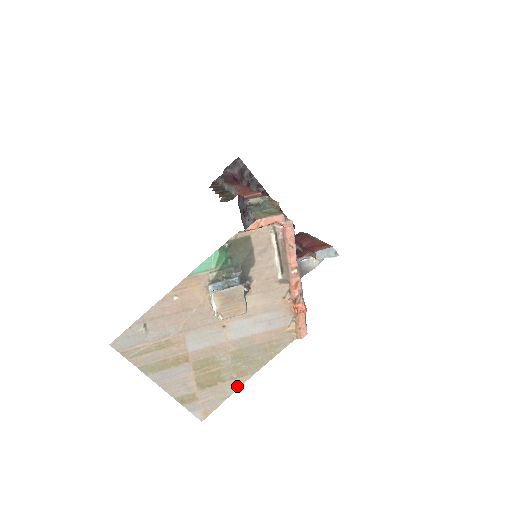
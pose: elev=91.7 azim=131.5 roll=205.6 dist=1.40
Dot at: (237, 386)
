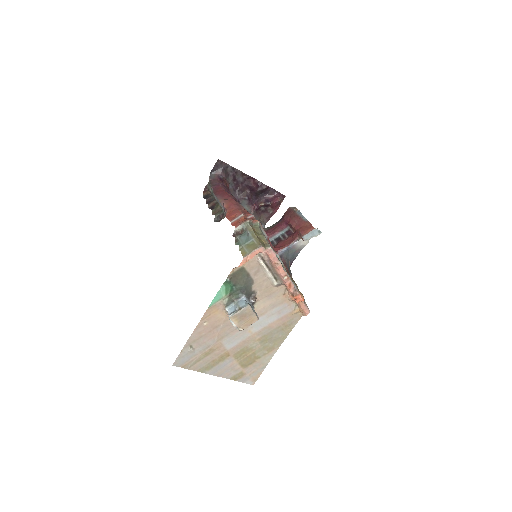
Dot at: (270, 357)
